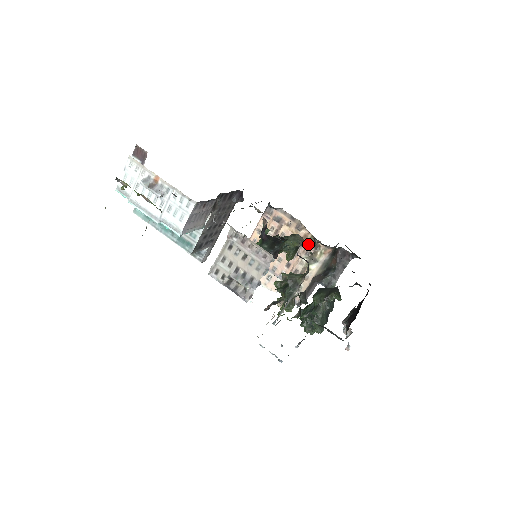
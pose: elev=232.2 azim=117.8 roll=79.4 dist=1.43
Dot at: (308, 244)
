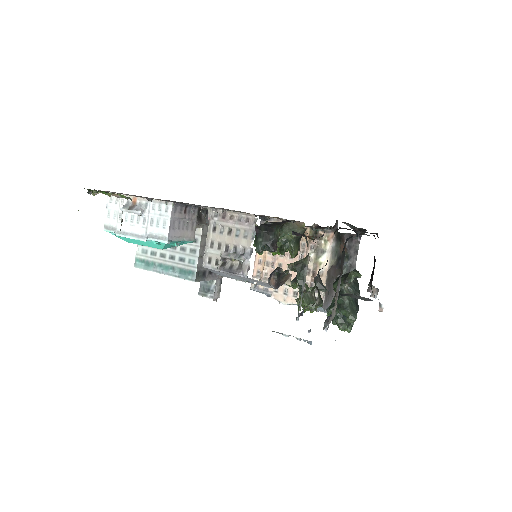
Dot at: occluded
